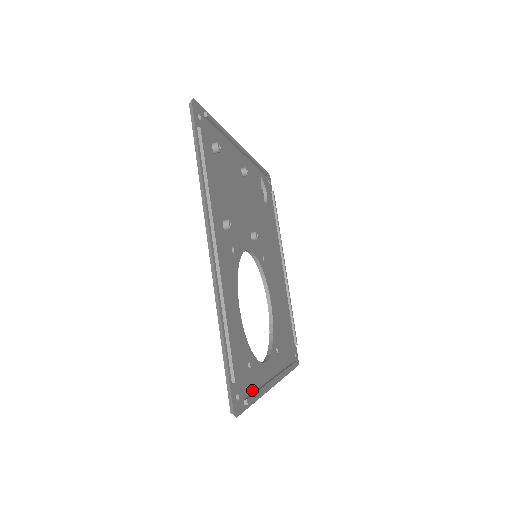
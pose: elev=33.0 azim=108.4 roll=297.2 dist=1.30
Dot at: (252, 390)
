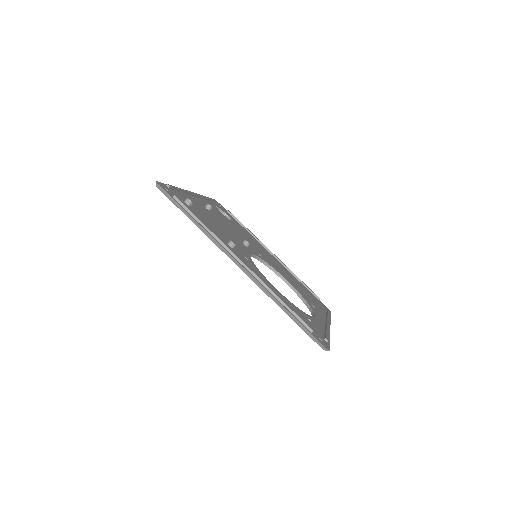
Dot at: (323, 334)
